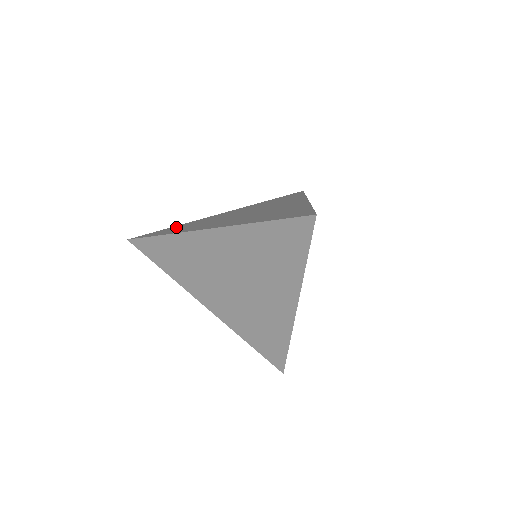
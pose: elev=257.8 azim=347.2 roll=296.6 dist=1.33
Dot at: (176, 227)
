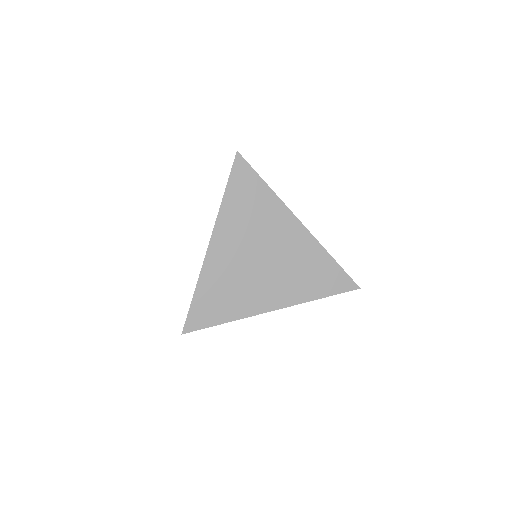
Dot at: occluded
